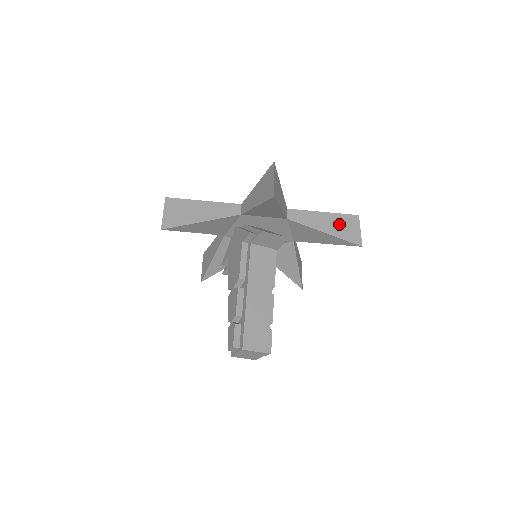
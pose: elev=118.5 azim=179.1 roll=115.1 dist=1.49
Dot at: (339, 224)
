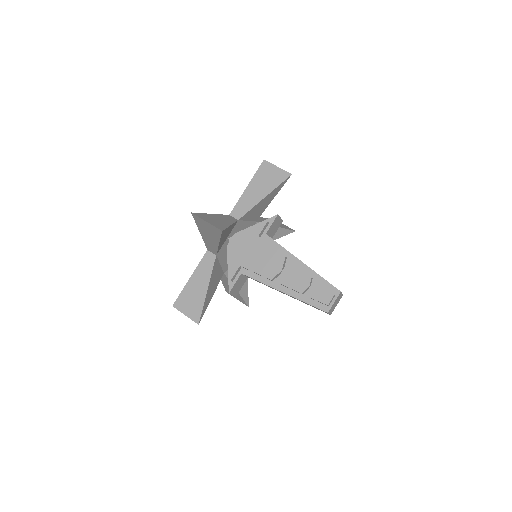
Dot at: occluded
